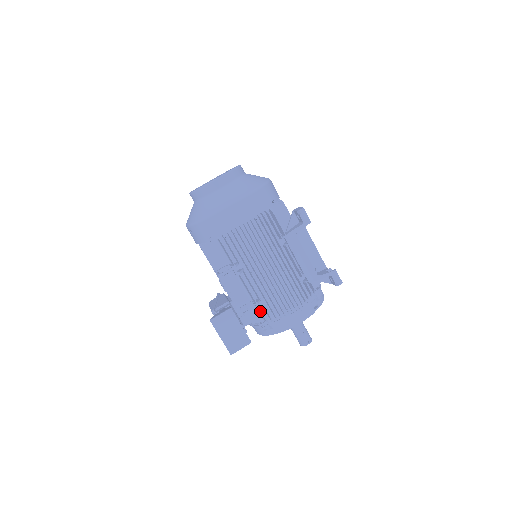
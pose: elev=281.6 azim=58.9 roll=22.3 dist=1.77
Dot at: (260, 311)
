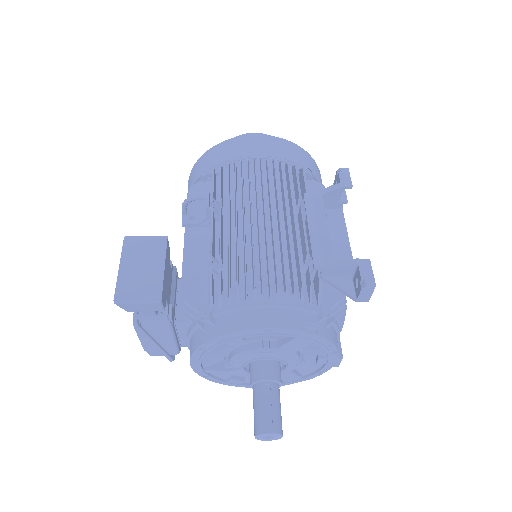
Dot at: (209, 270)
